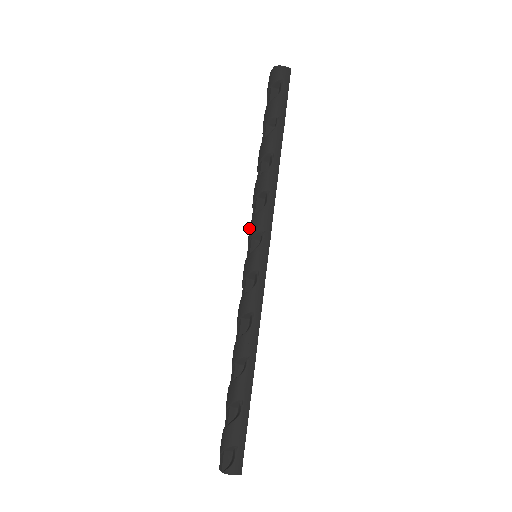
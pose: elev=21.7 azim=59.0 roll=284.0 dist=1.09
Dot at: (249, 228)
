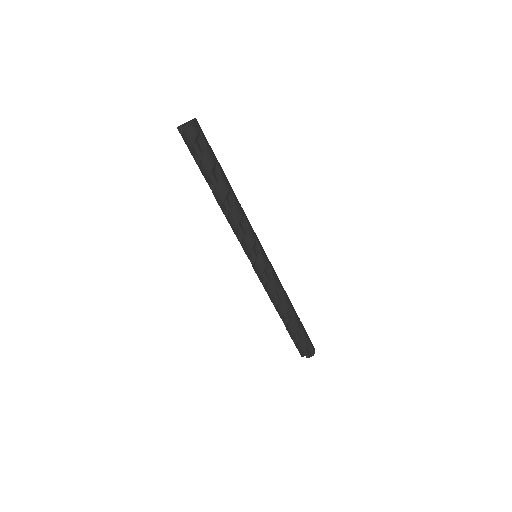
Dot at: (245, 245)
